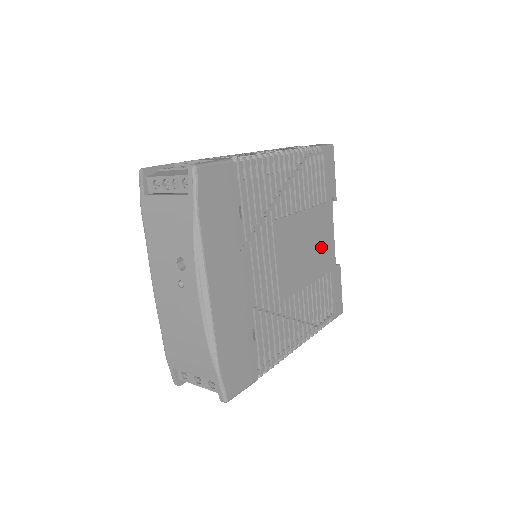
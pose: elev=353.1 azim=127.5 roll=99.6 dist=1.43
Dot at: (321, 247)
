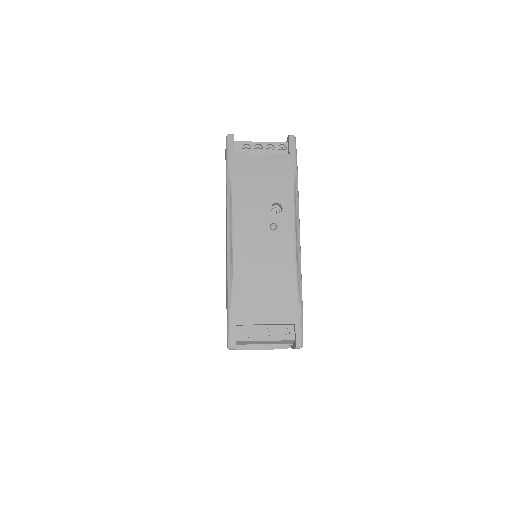
Dot at: occluded
